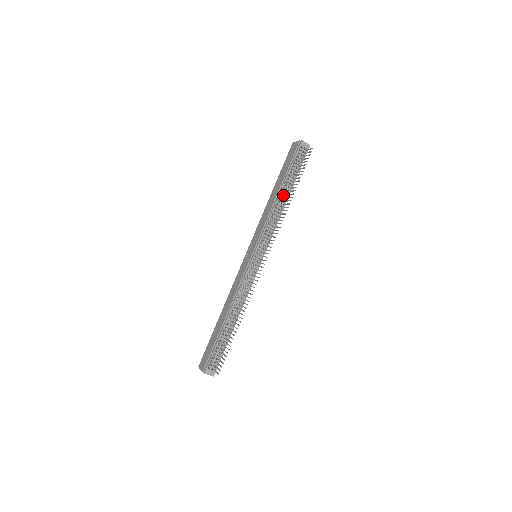
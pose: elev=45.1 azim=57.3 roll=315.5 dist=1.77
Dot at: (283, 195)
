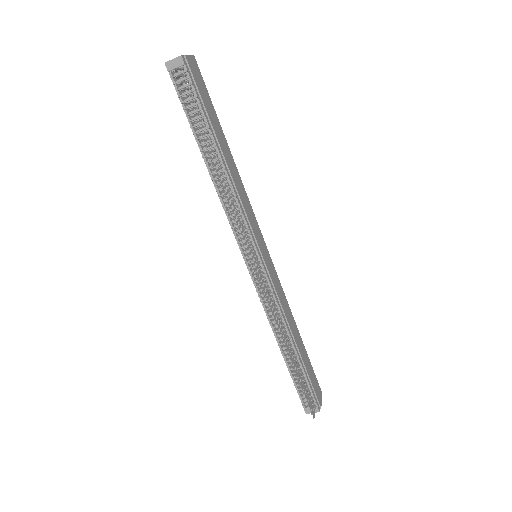
Dot at: occluded
